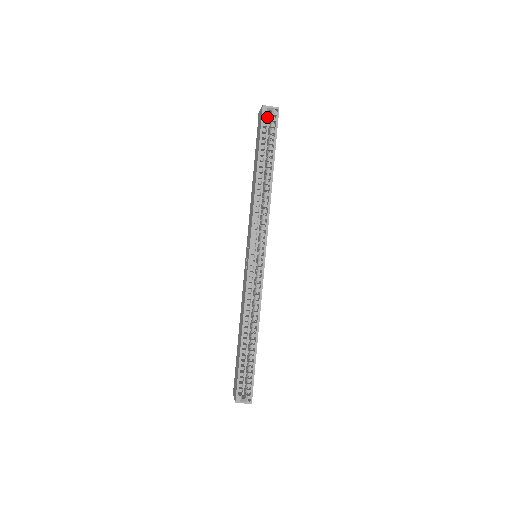
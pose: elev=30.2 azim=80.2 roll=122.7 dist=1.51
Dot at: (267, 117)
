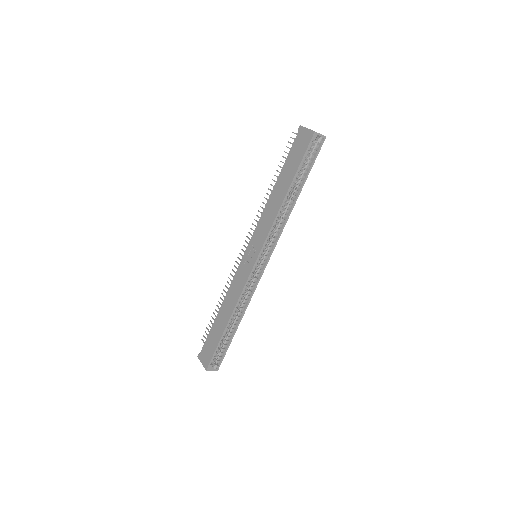
Dot at: occluded
